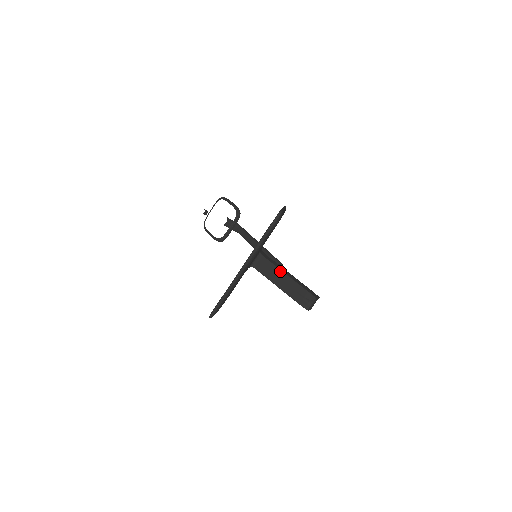
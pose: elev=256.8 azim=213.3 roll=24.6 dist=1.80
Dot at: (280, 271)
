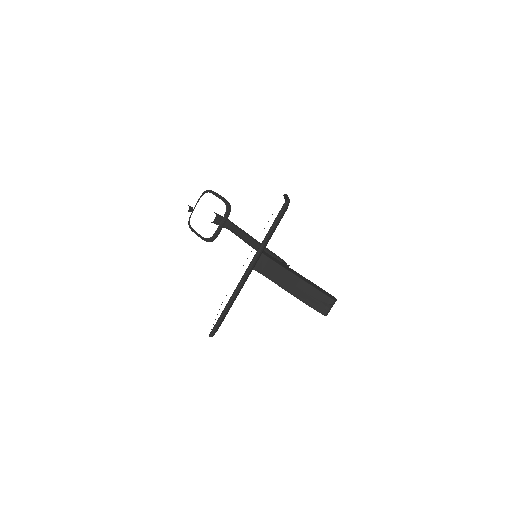
Dot at: (288, 272)
